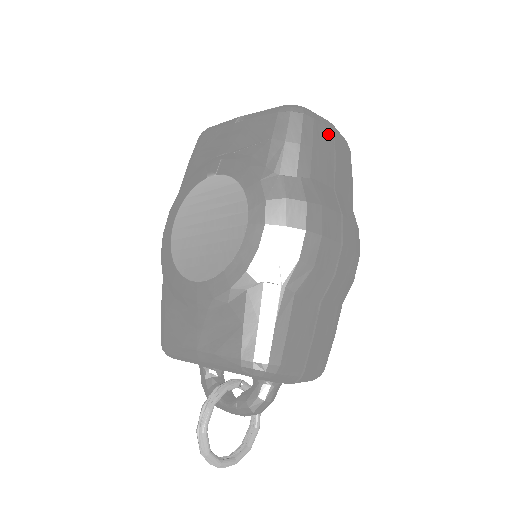
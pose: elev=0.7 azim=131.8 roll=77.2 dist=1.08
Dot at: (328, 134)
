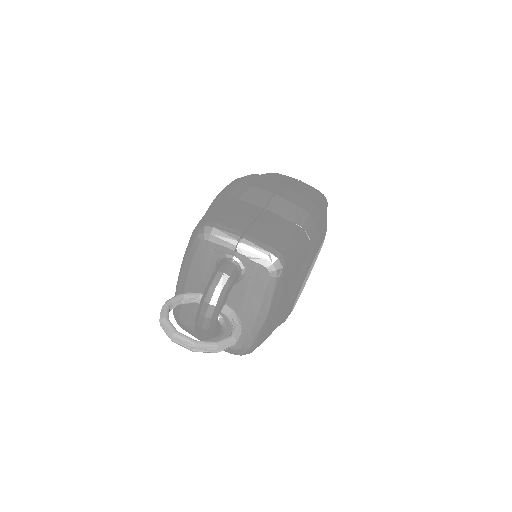
Dot at: (291, 178)
